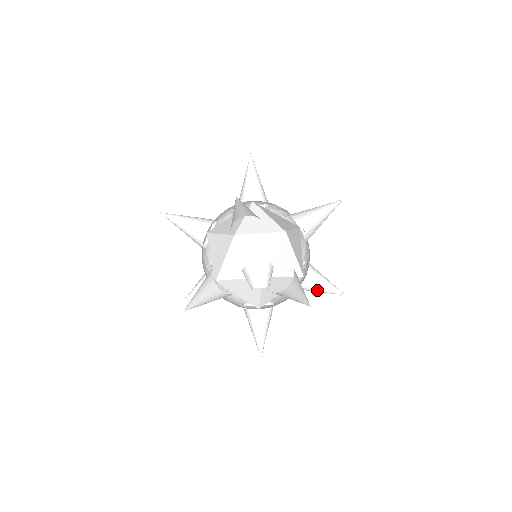
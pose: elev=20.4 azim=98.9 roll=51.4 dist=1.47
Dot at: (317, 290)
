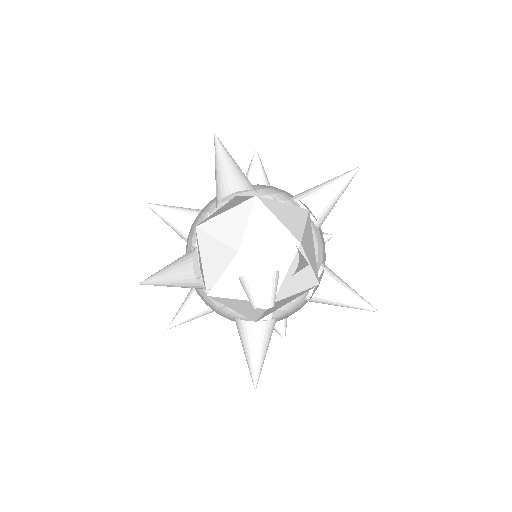
Dot at: (339, 305)
